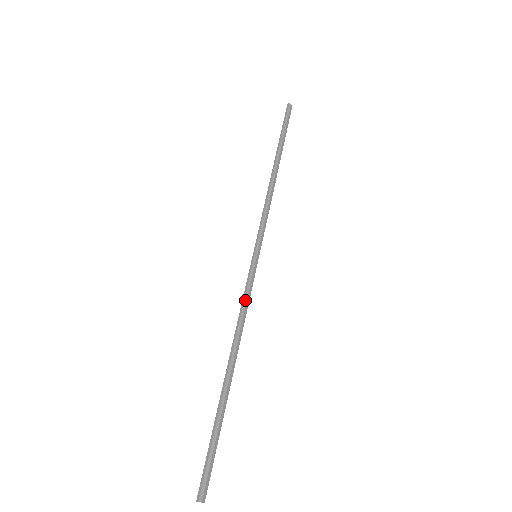
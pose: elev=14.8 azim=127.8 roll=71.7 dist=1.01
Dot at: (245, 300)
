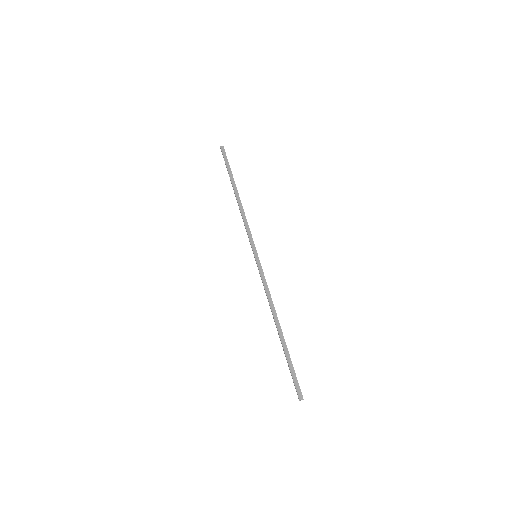
Dot at: (264, 285)
